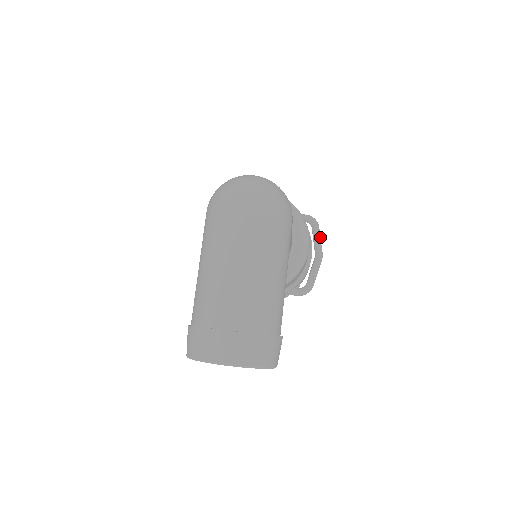
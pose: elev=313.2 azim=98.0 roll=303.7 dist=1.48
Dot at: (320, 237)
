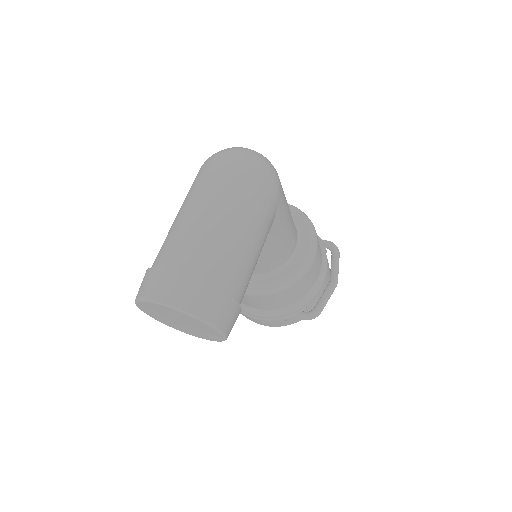
Dot at: (338, 264)
